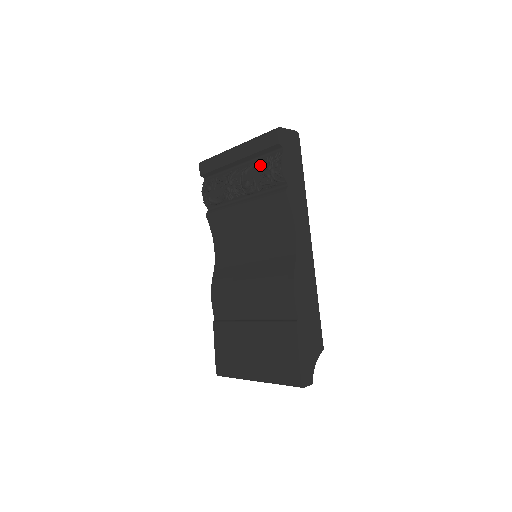
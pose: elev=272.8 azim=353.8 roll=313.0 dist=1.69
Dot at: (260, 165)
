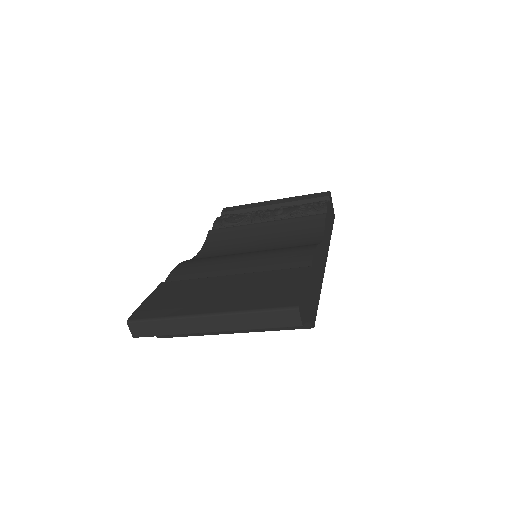
Dot at: occluded
